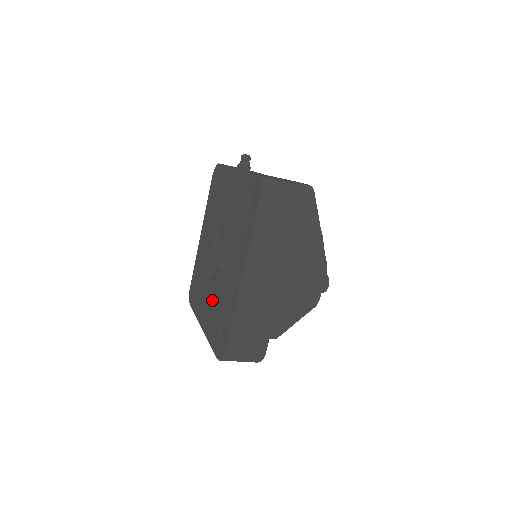
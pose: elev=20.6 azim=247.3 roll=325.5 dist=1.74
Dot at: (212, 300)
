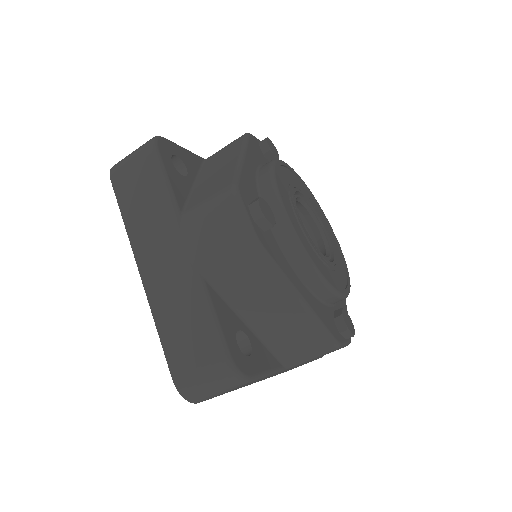
Dot at: occluded
